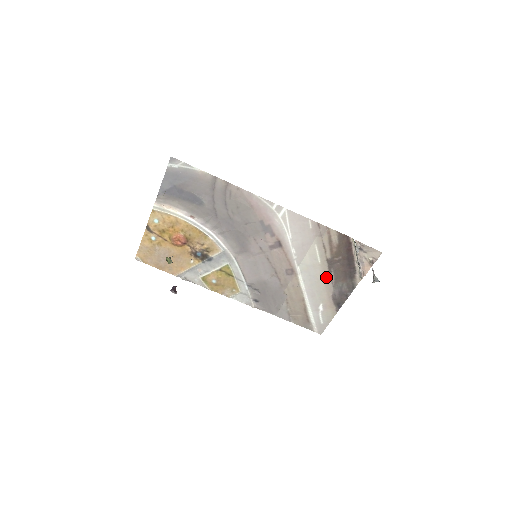
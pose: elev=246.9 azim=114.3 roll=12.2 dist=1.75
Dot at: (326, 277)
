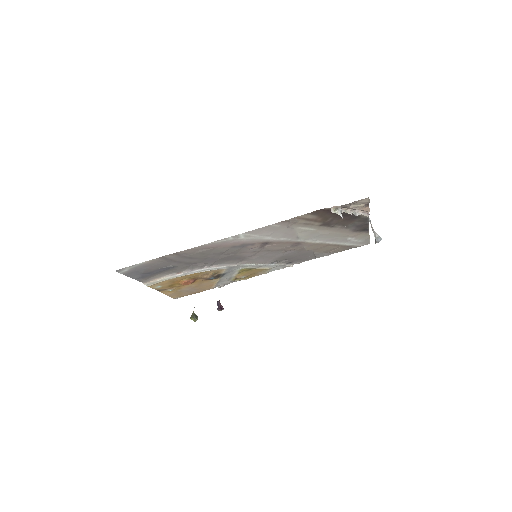
Dot at: (332, 229)
